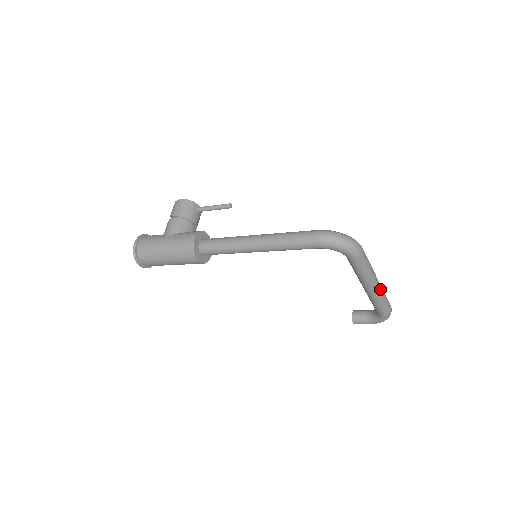
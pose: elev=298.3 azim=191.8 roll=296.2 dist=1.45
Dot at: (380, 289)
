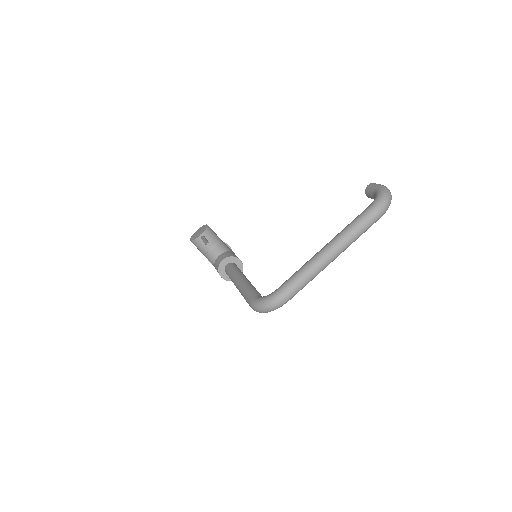
Dot at: (340, 250)
